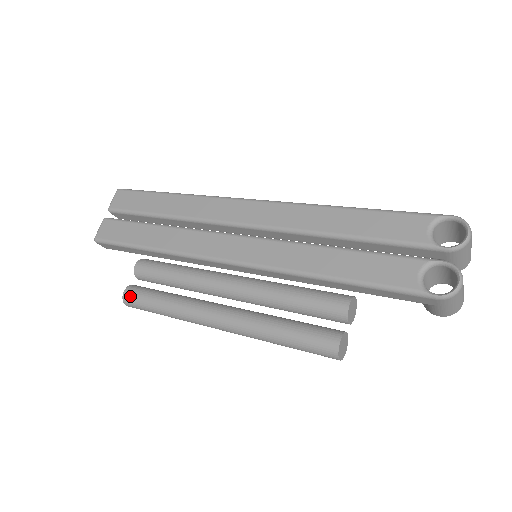
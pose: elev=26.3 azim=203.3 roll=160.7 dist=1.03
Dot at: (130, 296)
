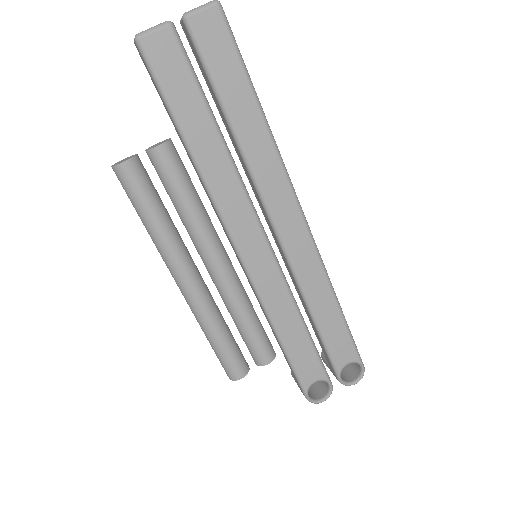
Dot at: (127, 175)
